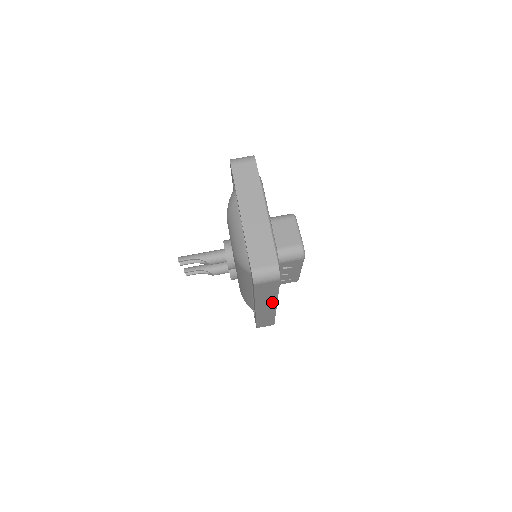
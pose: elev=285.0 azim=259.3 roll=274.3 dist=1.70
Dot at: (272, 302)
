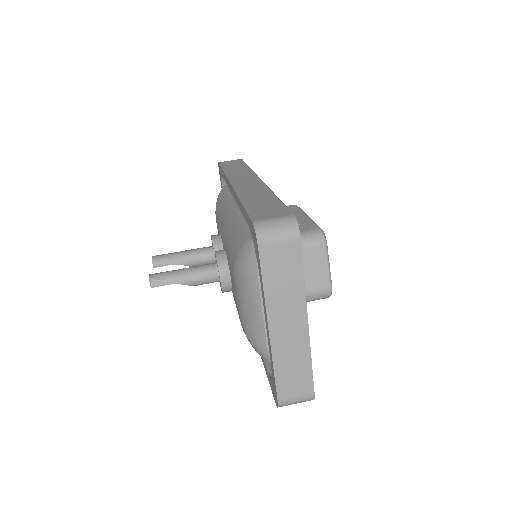
Dot at: occluded
